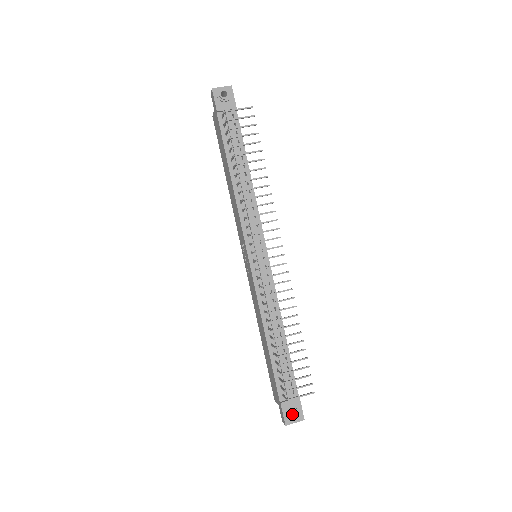
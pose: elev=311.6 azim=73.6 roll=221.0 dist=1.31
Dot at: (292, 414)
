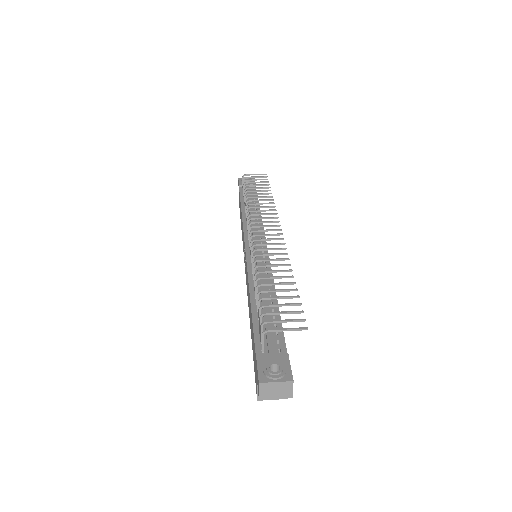
Dot at: occluded
